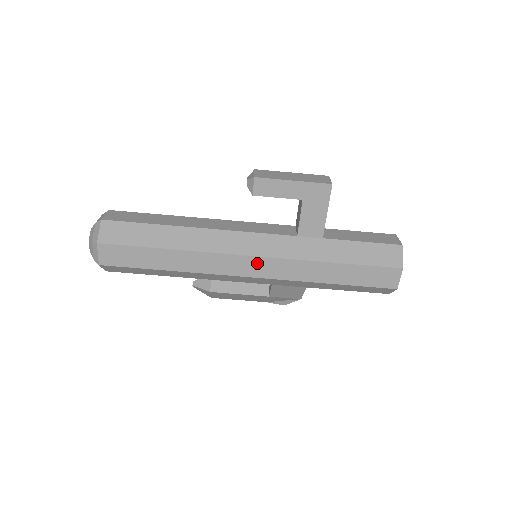
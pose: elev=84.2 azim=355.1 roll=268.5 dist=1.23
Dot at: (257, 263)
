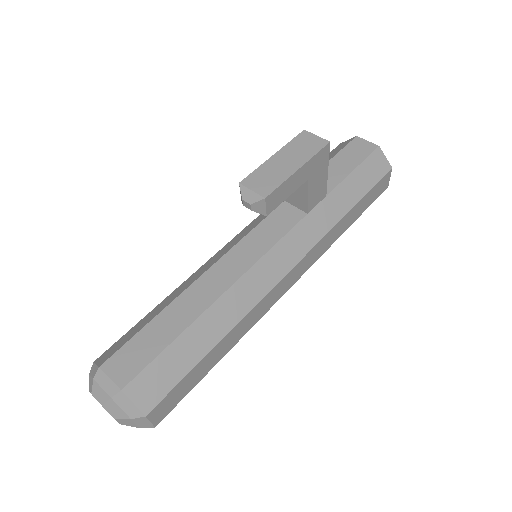
Dot at: (295, 271)
